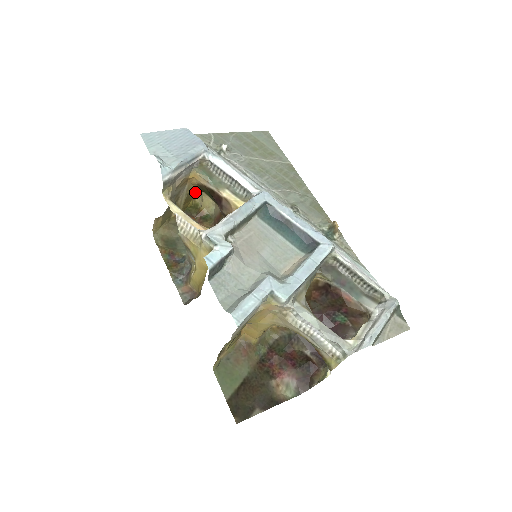
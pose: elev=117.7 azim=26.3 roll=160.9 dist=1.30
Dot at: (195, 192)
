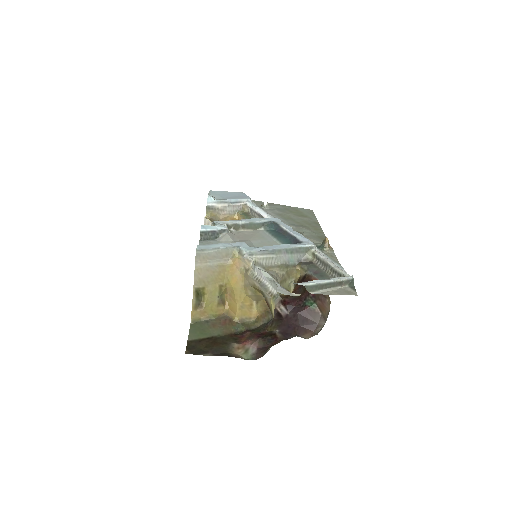
Dot at: occluded
